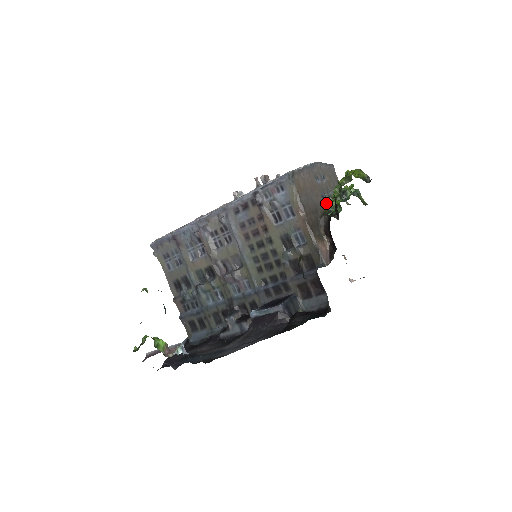
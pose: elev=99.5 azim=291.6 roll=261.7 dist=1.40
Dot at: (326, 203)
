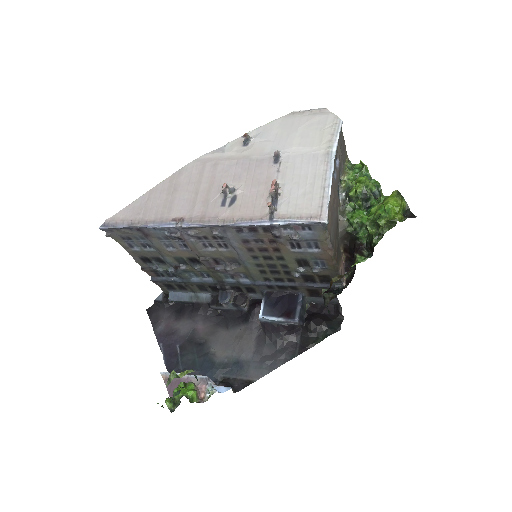
Dot at: (339, 195)
